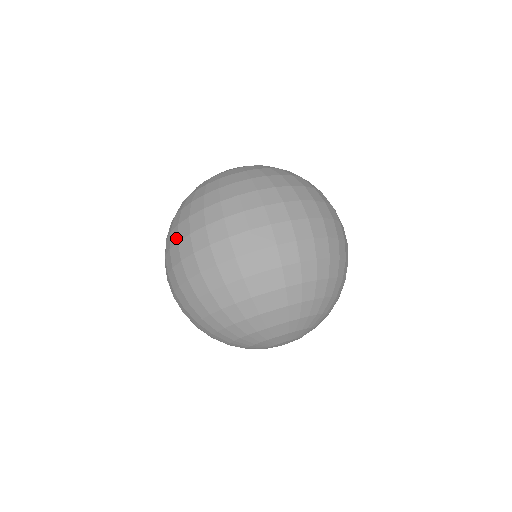
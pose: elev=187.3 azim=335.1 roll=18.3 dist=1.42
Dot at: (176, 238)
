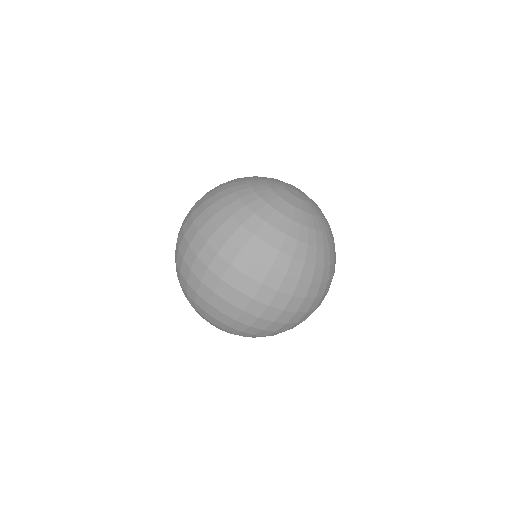
Dot at: (262, 278)
